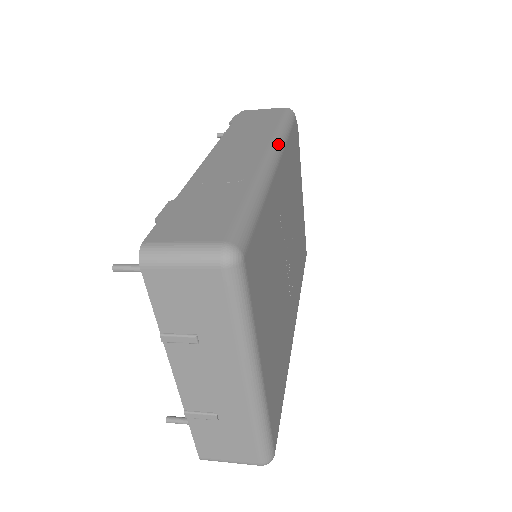
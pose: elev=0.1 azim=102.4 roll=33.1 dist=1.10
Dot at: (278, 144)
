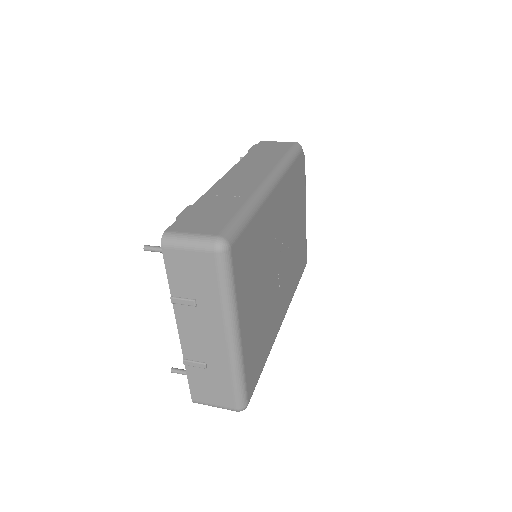
Dot at: (279, 171)
